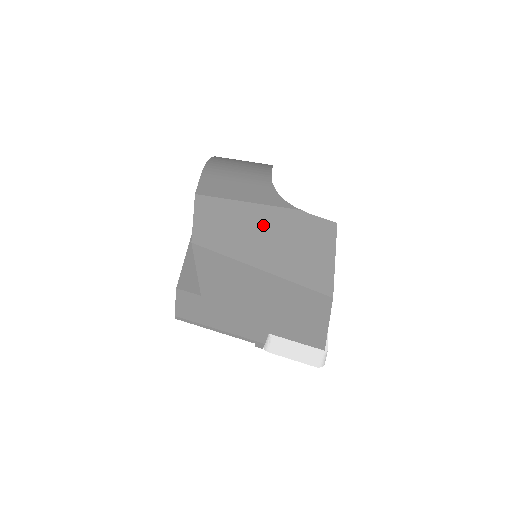
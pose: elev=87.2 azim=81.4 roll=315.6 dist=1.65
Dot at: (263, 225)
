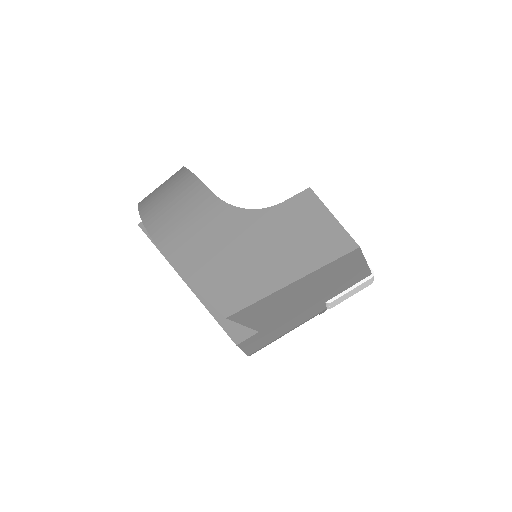
Dot at: (260, 249)
